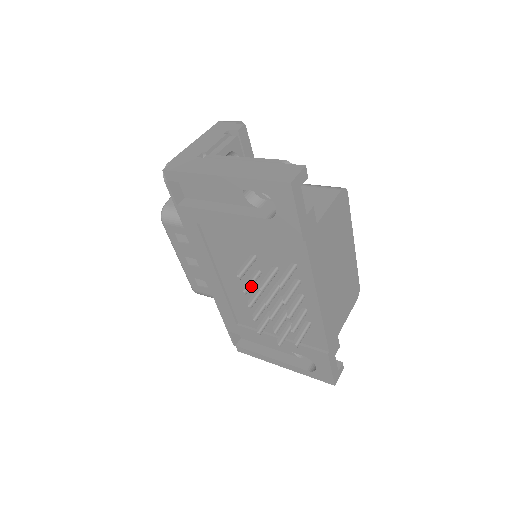
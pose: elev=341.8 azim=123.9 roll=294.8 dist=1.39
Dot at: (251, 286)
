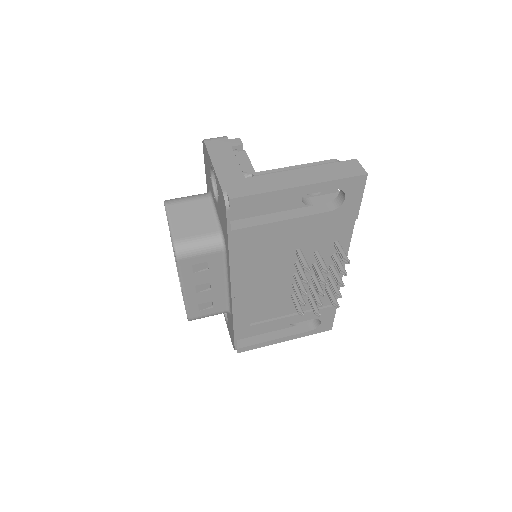
Dot at: (305, 275)
